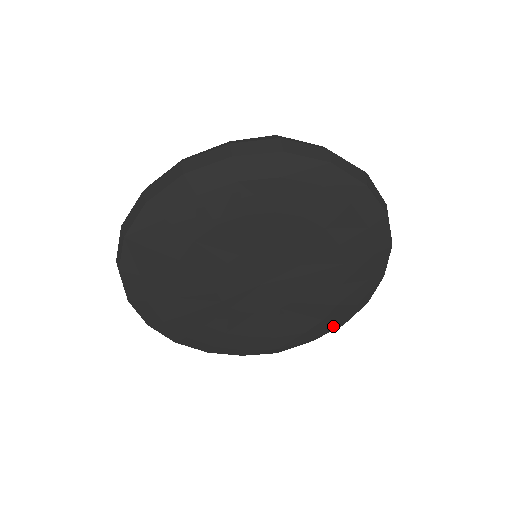
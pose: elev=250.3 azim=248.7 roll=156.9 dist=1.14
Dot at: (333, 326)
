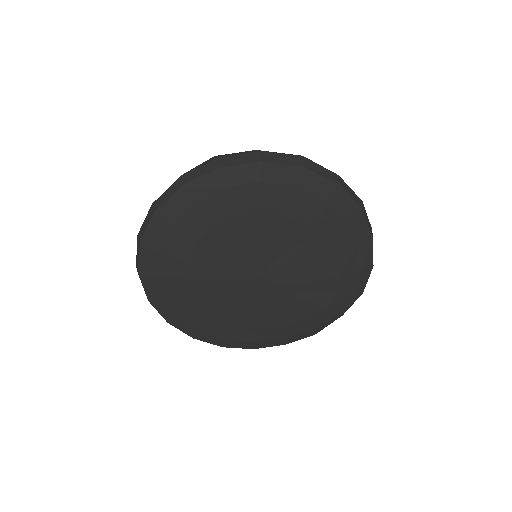
Dot at: (351, 296)
